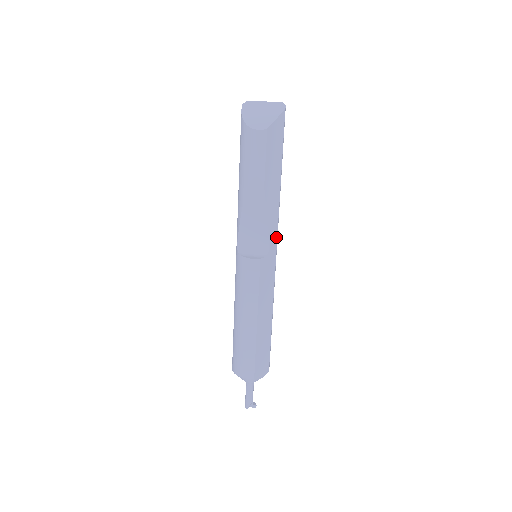
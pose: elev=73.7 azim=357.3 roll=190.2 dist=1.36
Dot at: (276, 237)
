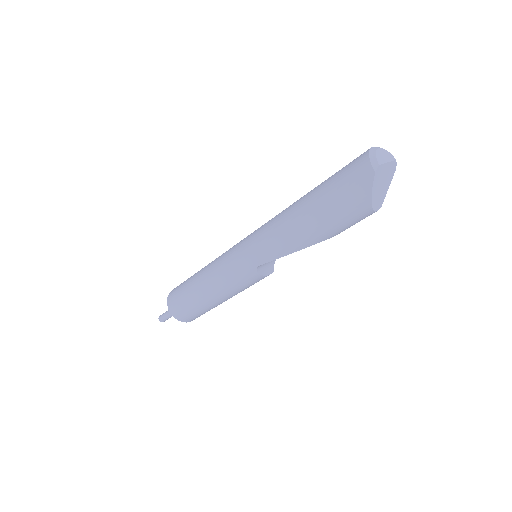
Dot at: occluded
